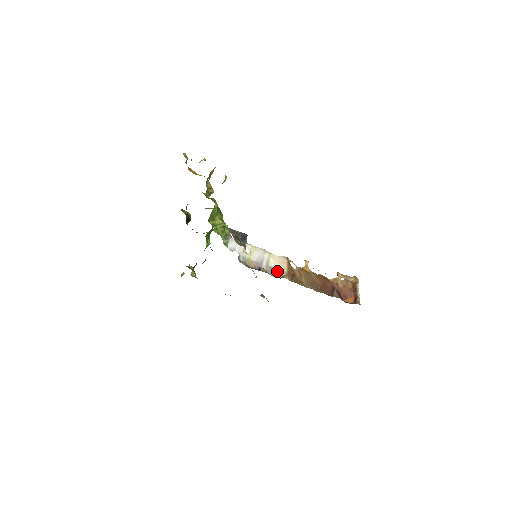
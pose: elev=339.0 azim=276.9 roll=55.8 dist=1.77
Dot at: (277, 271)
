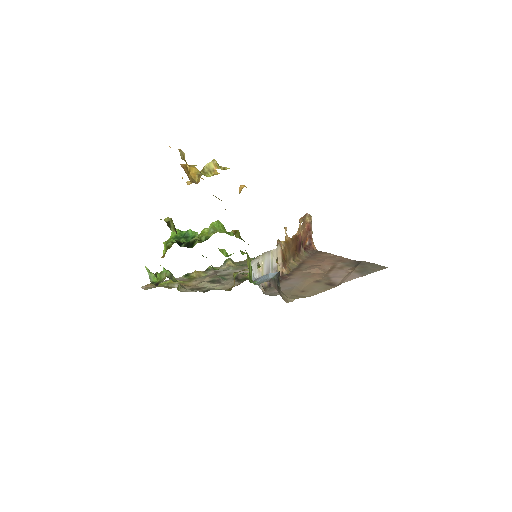
Dot at: (277, 268)
